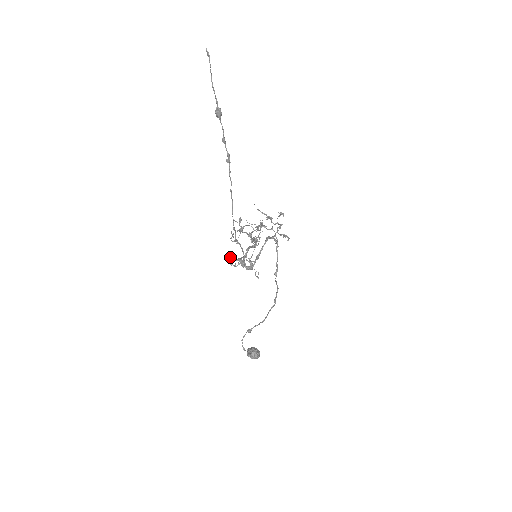
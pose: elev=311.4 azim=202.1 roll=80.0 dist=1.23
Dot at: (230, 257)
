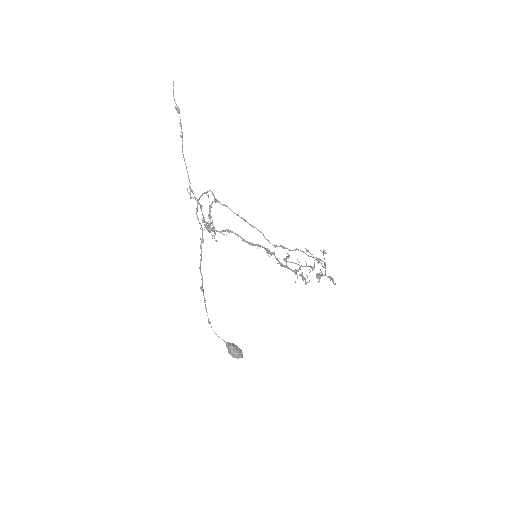
Dot at: (205, 226)
